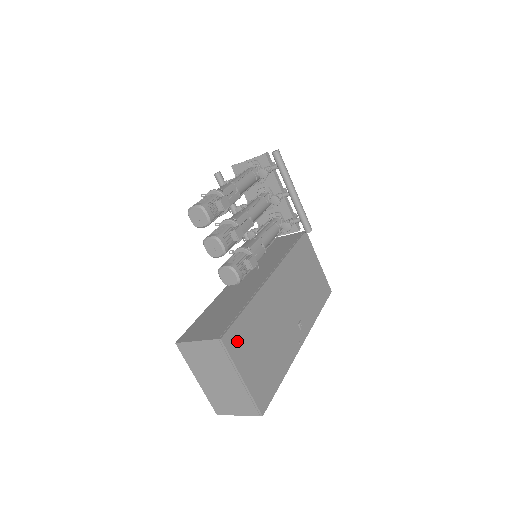
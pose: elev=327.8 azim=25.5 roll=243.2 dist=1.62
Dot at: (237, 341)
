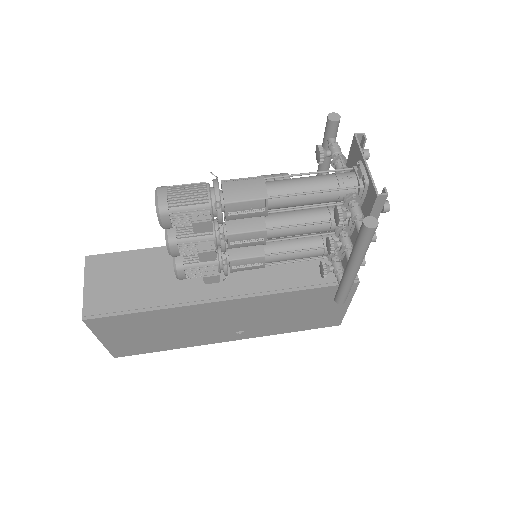
Dot at: (110, 325)
